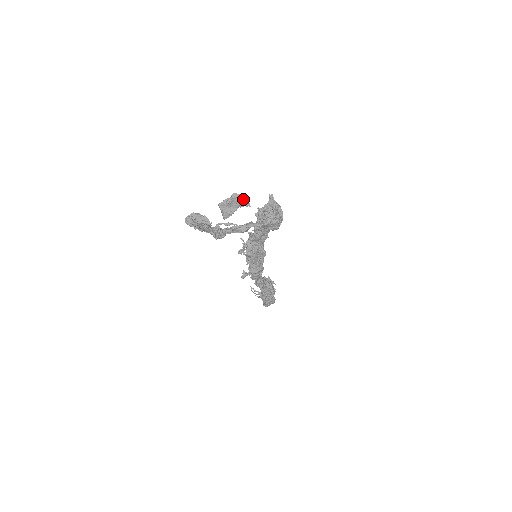
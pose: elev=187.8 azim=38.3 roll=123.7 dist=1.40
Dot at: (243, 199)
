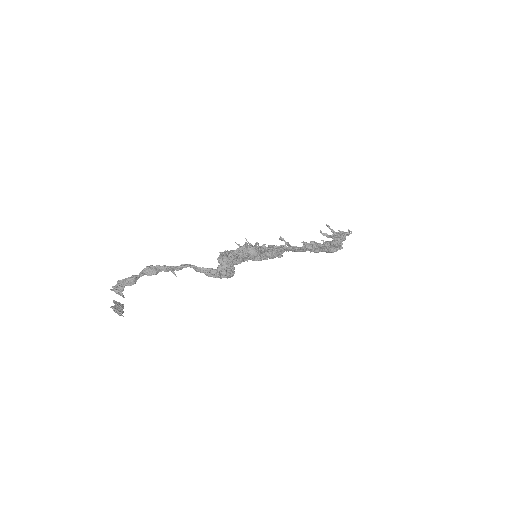
Dot at: occluded
